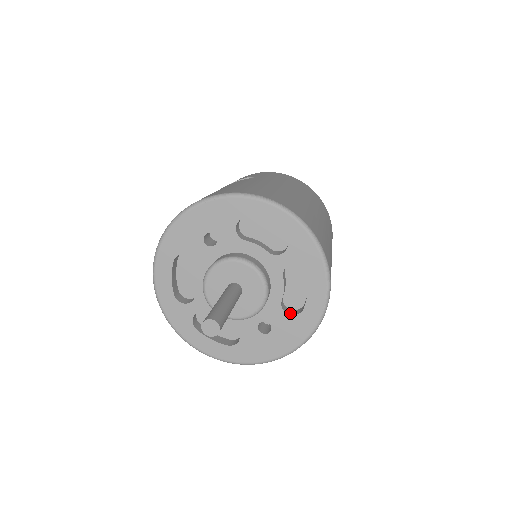
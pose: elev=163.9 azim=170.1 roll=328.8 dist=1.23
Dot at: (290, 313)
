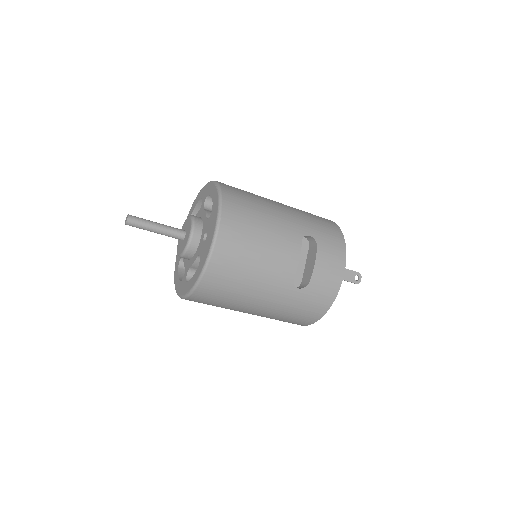
Dot at: occluded
